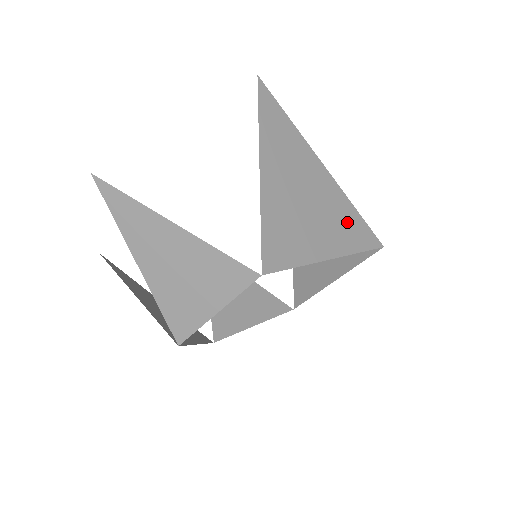
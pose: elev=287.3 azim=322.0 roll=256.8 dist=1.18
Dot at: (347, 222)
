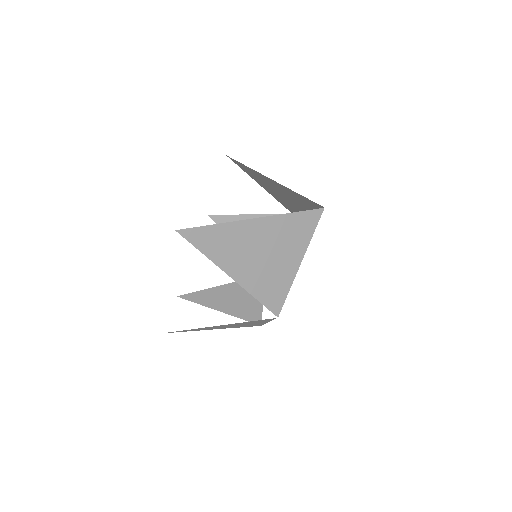
Dot at: (294, 229)
